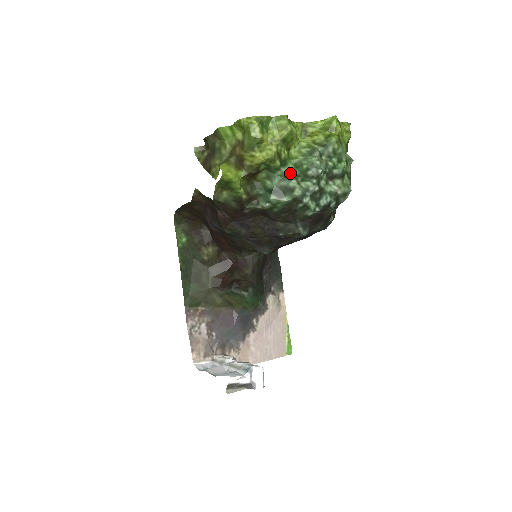
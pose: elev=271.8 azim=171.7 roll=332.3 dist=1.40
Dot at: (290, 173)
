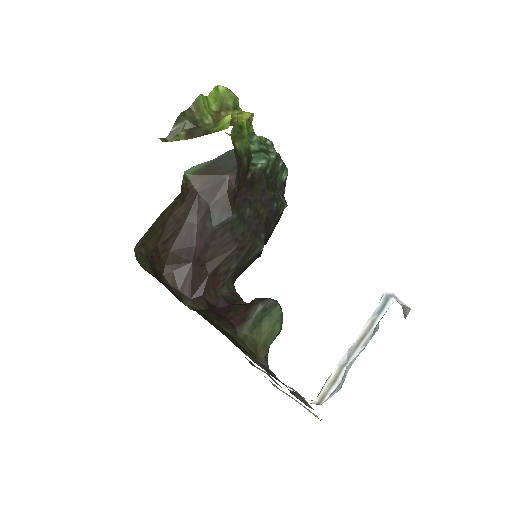
Dot at: (260, 140)
